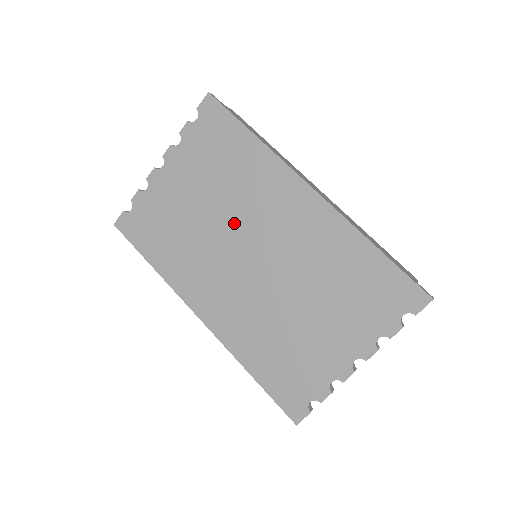
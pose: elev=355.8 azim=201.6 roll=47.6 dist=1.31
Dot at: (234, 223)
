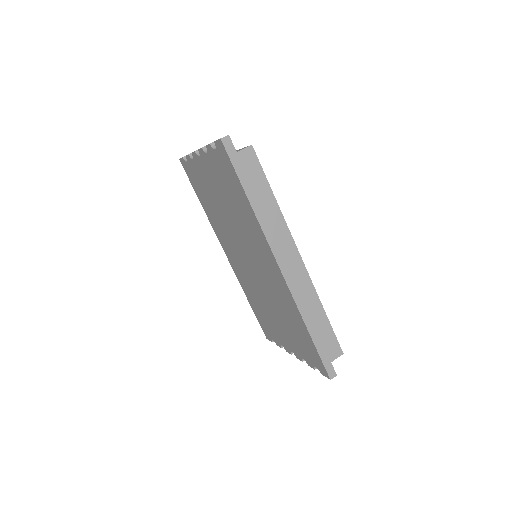
Dot at: (239, 235)
